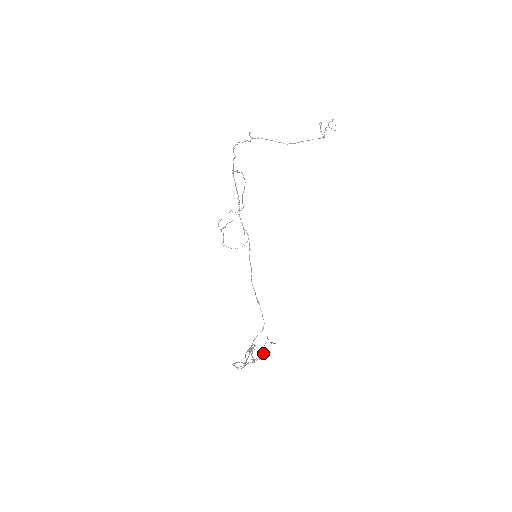
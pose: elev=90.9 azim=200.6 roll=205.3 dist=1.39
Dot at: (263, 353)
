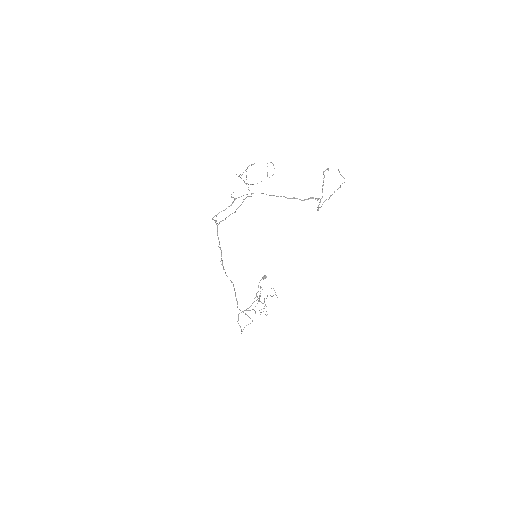
Dot at: (263, 308)
